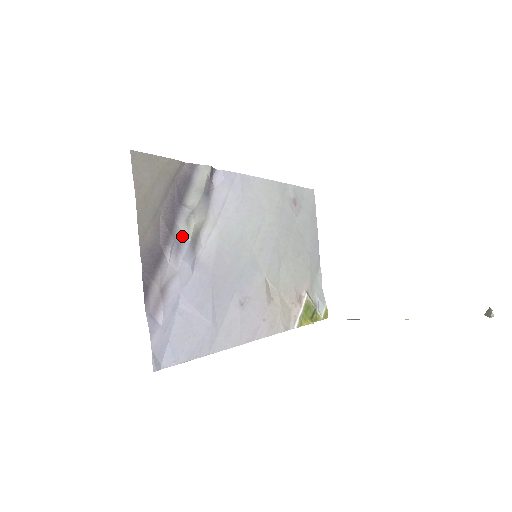
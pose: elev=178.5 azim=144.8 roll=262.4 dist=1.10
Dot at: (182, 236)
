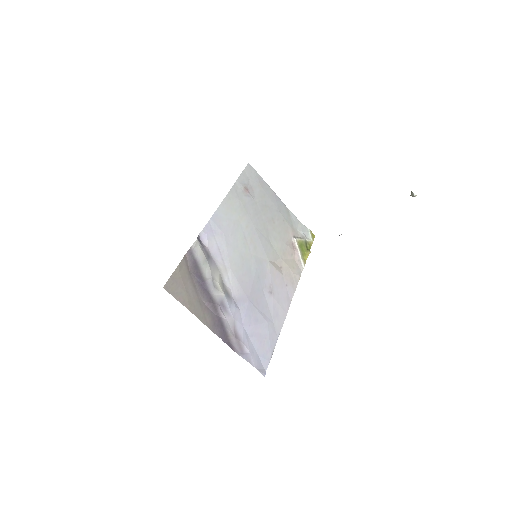
Dot at: (219, 298)
